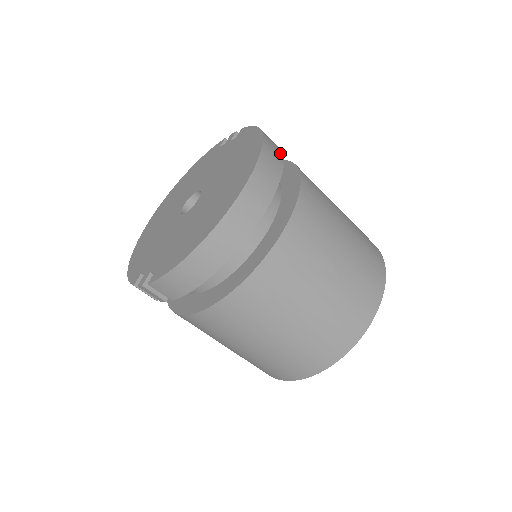
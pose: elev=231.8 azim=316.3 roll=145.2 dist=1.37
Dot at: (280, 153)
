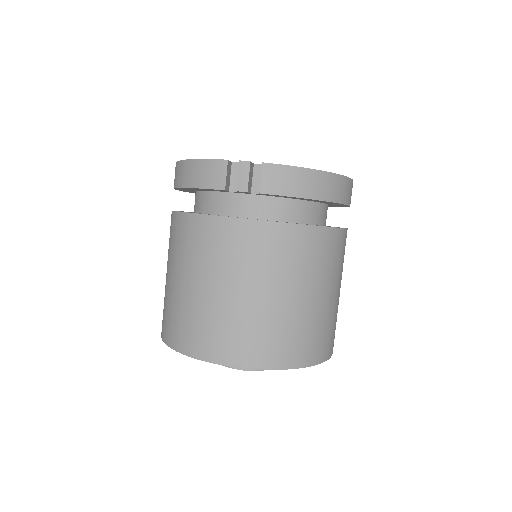
Dot at: occluded
